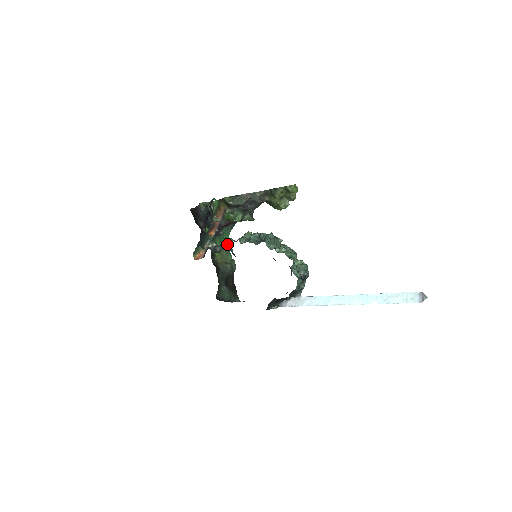
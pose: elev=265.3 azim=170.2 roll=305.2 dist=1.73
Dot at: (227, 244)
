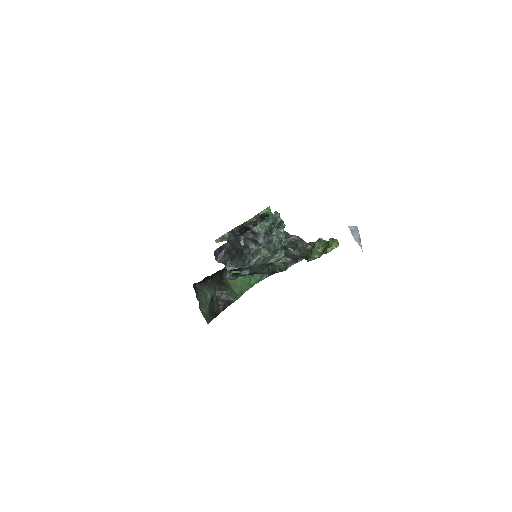
Dot at: (248, 287)
